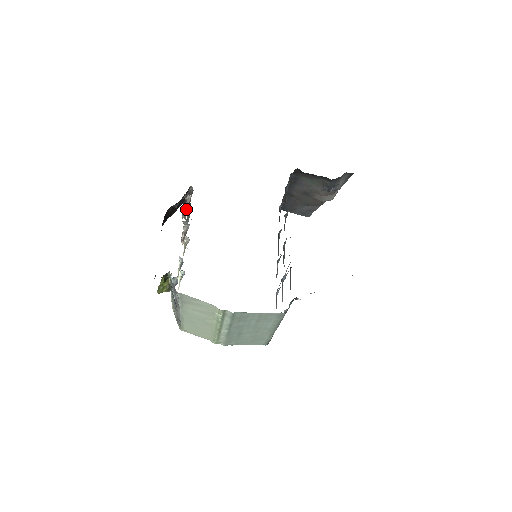
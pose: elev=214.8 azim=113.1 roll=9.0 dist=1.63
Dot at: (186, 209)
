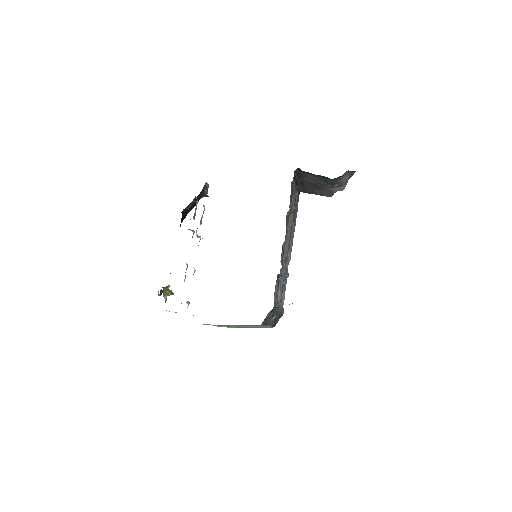
Dot at: occluded
